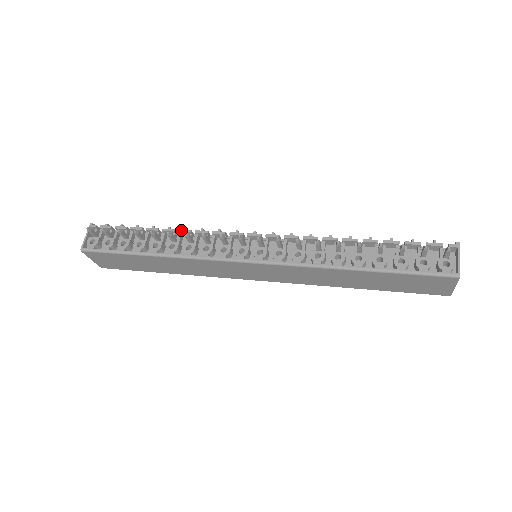
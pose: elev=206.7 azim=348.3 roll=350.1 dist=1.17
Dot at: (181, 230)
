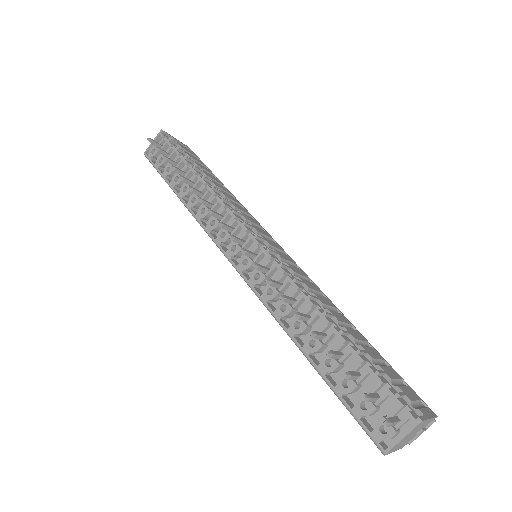
Dot at: (209, 187)
